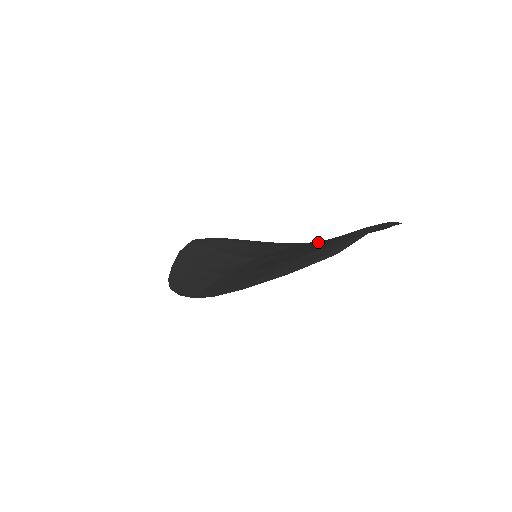
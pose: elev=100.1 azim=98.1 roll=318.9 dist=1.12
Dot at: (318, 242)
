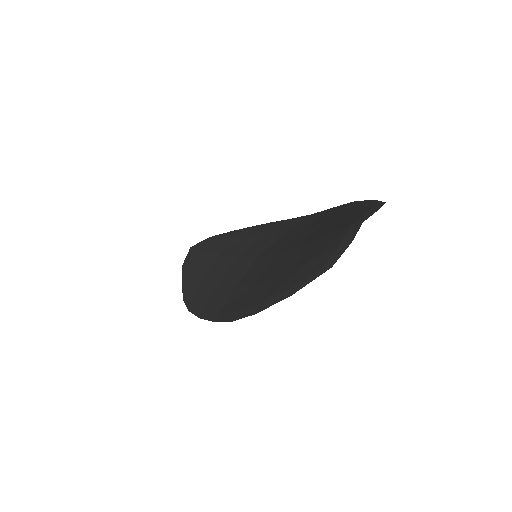
Dot at: (310, 229)
